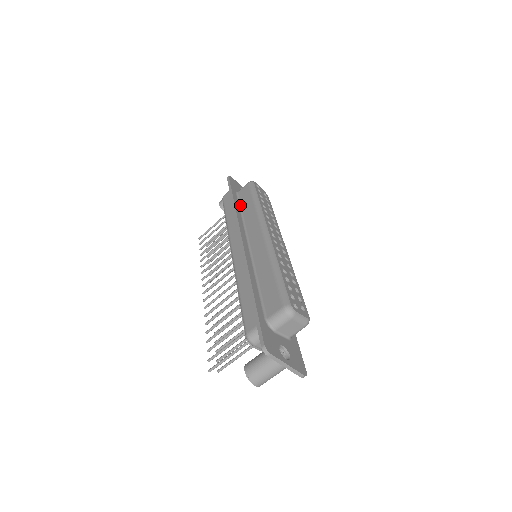
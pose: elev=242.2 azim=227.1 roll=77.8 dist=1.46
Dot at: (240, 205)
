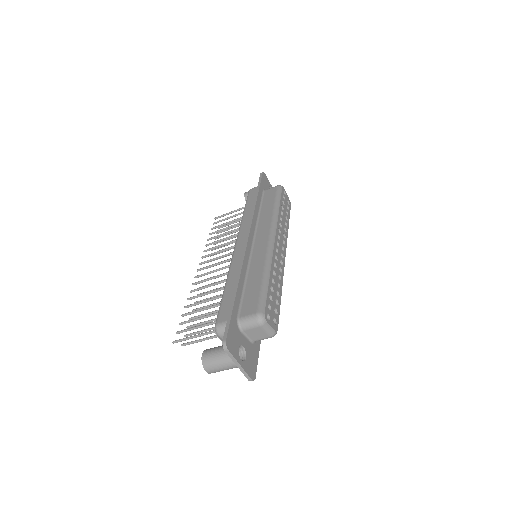
Dot at: (261, 204)
